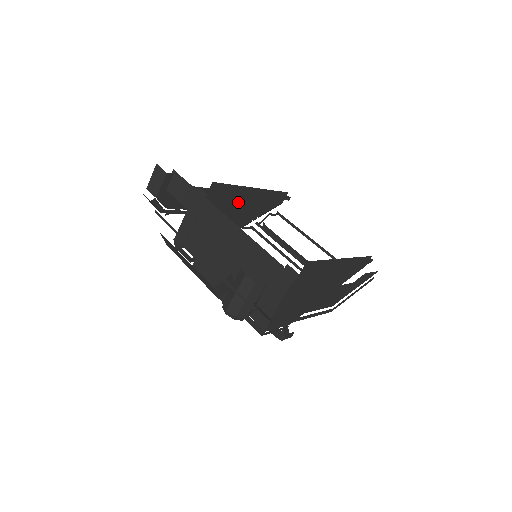
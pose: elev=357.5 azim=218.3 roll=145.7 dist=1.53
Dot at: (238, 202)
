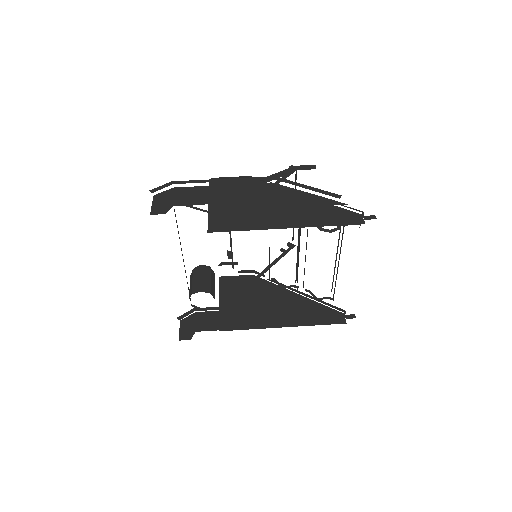
Dot at: occluded
